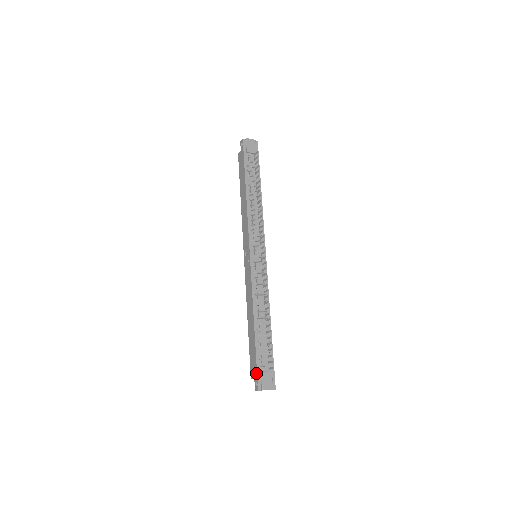
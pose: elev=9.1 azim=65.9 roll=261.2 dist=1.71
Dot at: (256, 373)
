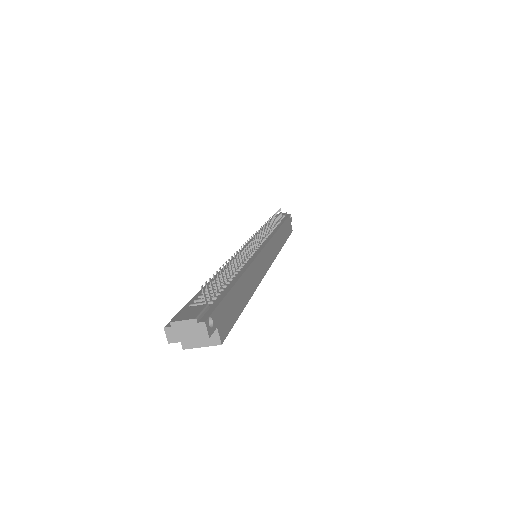
Dot at: occluded
